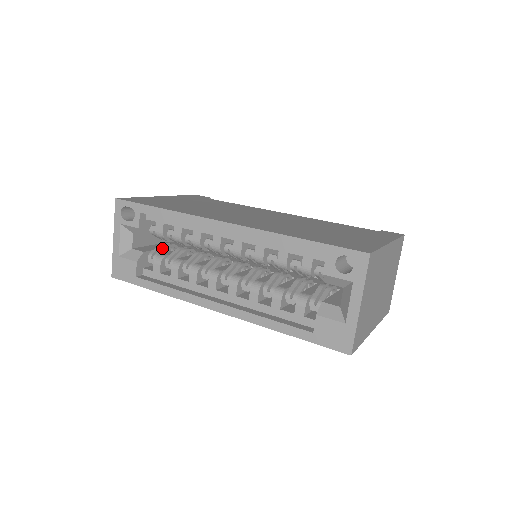
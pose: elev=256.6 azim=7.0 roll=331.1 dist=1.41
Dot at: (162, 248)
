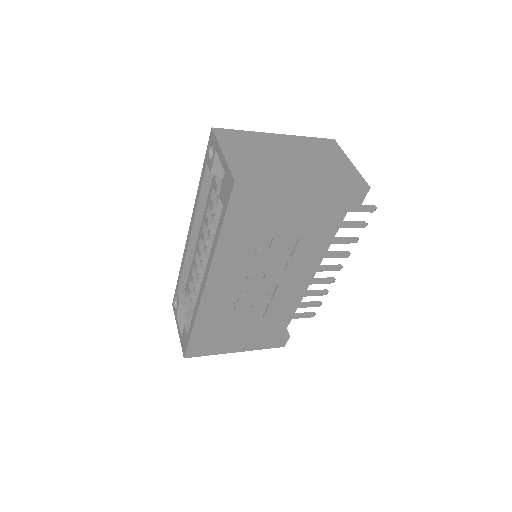
Dot at: occluded
